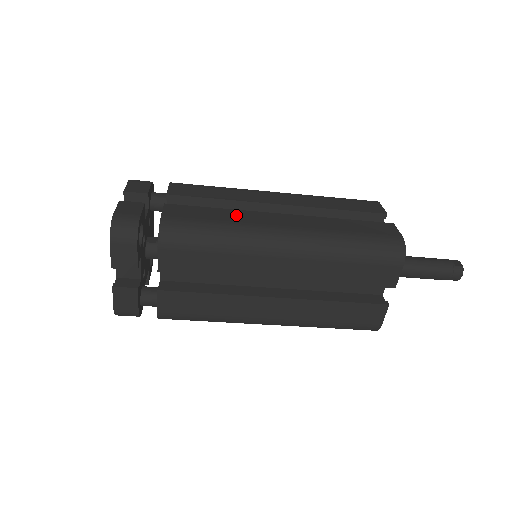
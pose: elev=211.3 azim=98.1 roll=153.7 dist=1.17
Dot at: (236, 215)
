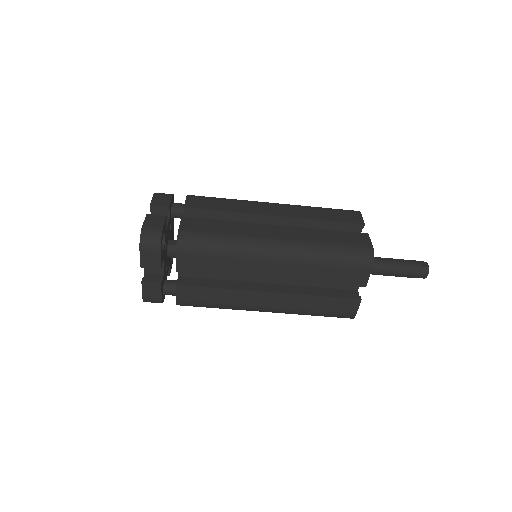
Dot at: (238, 227)
